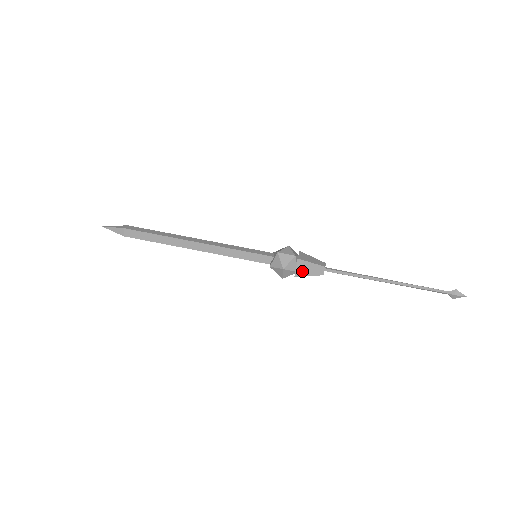
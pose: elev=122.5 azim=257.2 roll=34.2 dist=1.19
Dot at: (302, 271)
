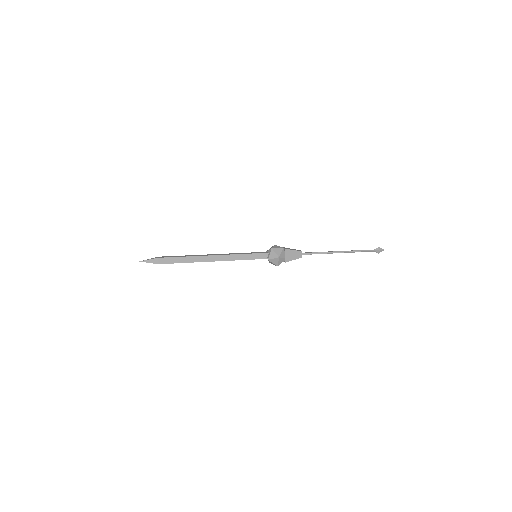
Dot at: (289, 257)
